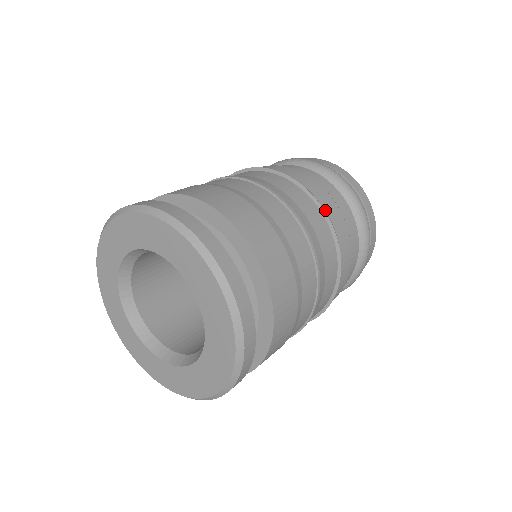
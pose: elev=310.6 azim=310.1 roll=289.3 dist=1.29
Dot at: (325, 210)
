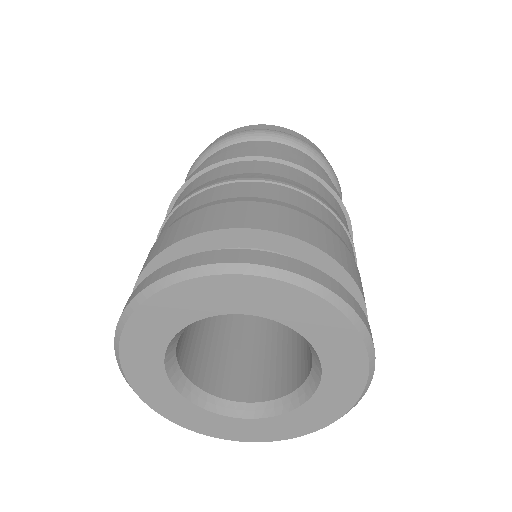
Dot at: (317, 177)
